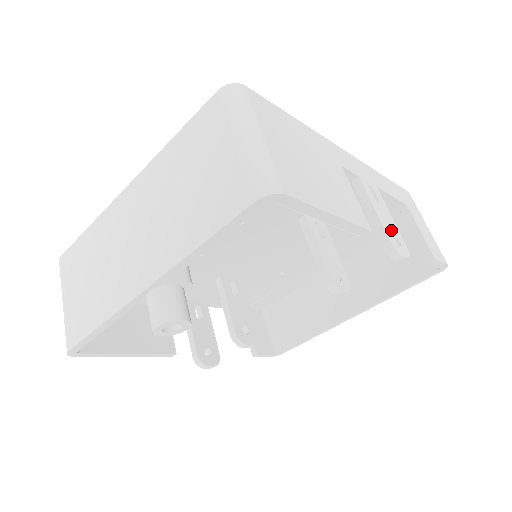
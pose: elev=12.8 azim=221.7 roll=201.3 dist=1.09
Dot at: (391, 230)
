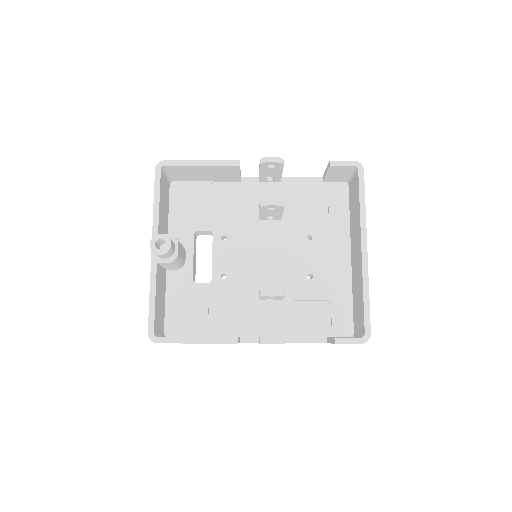
Dot at: occluded
